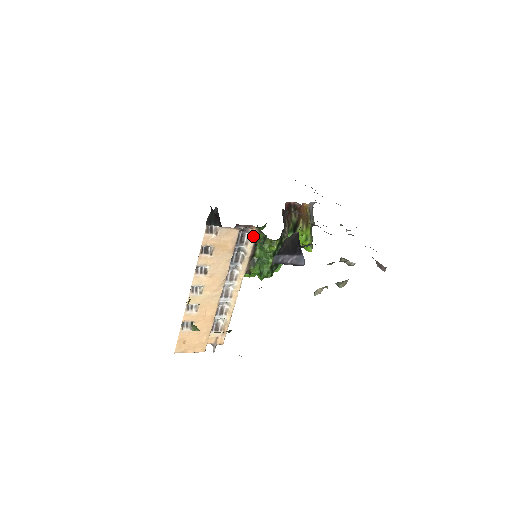
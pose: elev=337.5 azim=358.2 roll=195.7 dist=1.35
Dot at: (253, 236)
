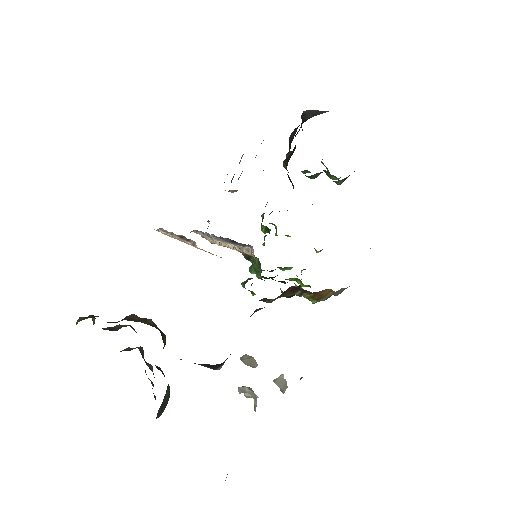
Dot at: (253, 256)
